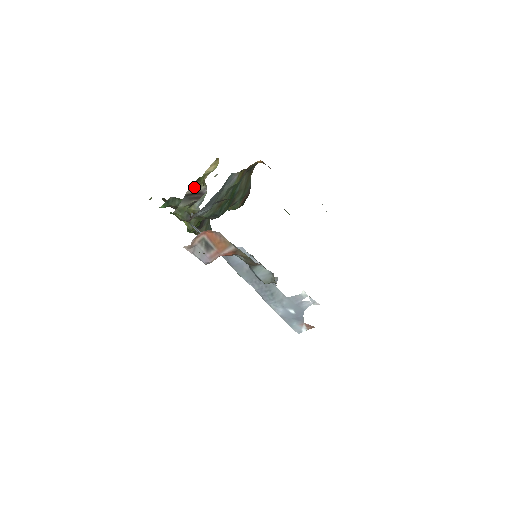
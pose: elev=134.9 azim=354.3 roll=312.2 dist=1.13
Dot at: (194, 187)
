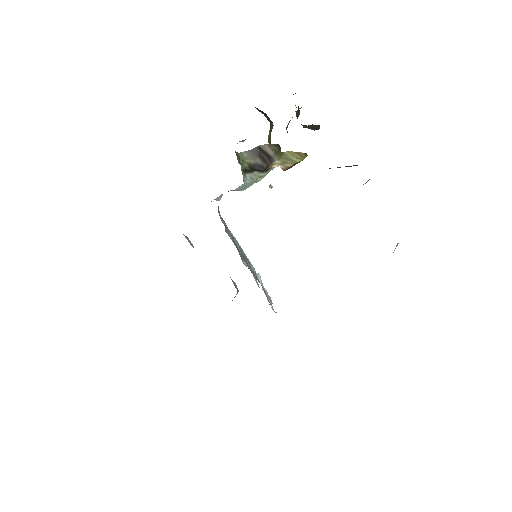
Dot at: (272, 148)
